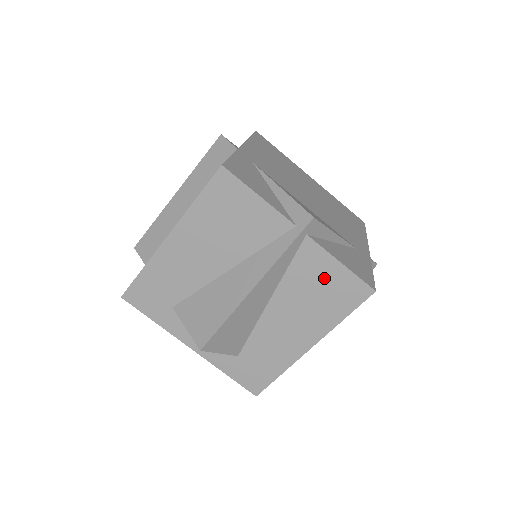
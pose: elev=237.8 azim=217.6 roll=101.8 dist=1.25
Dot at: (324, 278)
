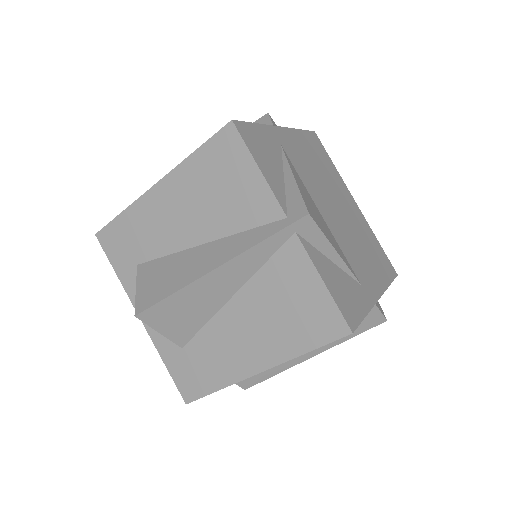
Dot at: (299, 293)
